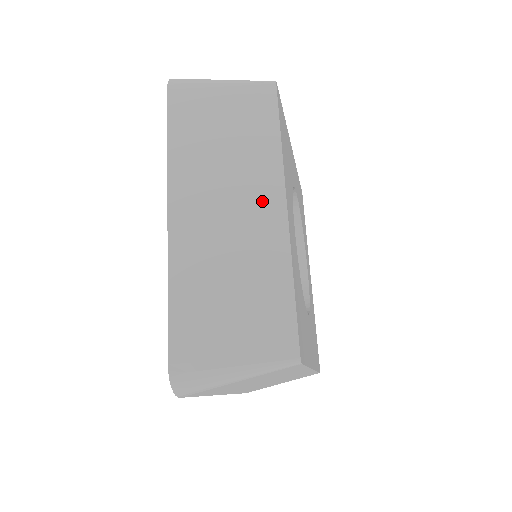
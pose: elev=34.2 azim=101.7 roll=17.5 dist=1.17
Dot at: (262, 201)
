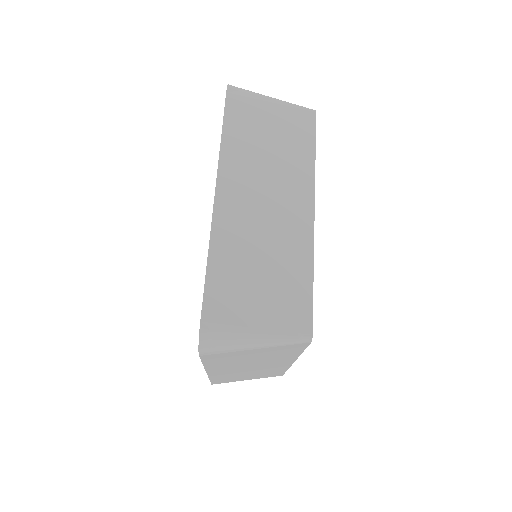
Dot at: occluded
